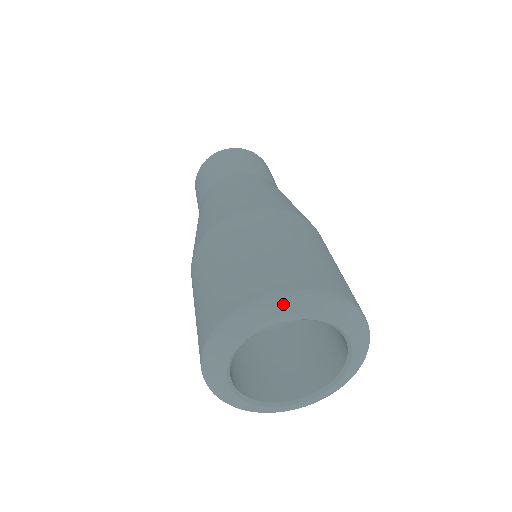
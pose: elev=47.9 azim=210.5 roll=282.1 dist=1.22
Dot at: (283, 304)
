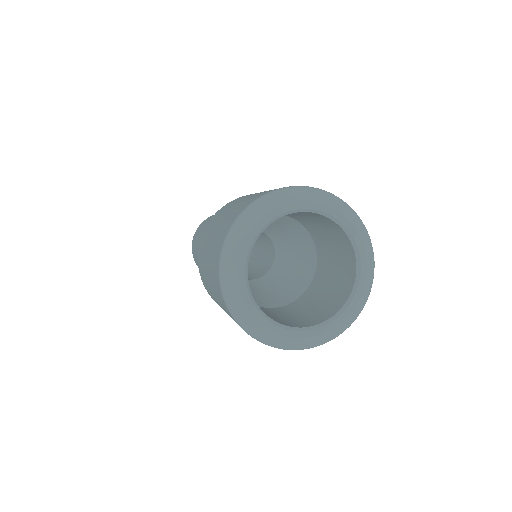
Dot at: (354, 216)
